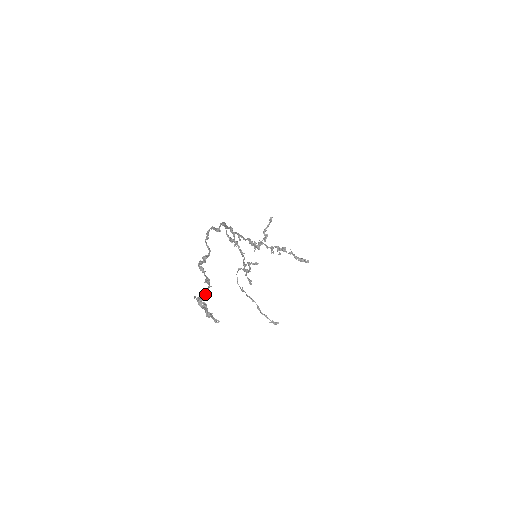
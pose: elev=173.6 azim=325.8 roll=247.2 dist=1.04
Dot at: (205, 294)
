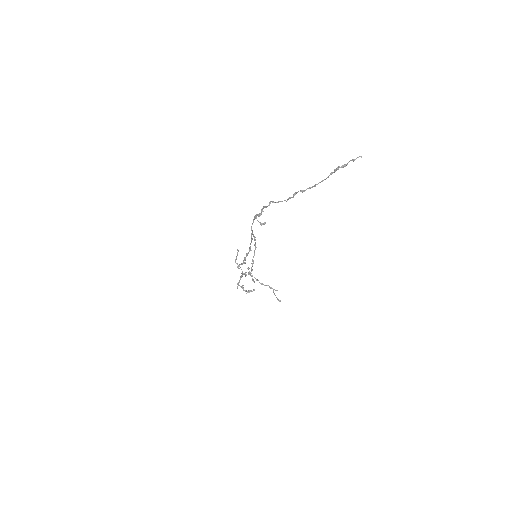
Dot at: (333, 172)
